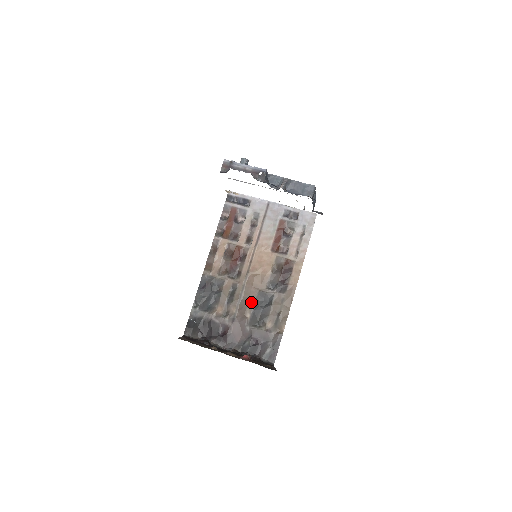
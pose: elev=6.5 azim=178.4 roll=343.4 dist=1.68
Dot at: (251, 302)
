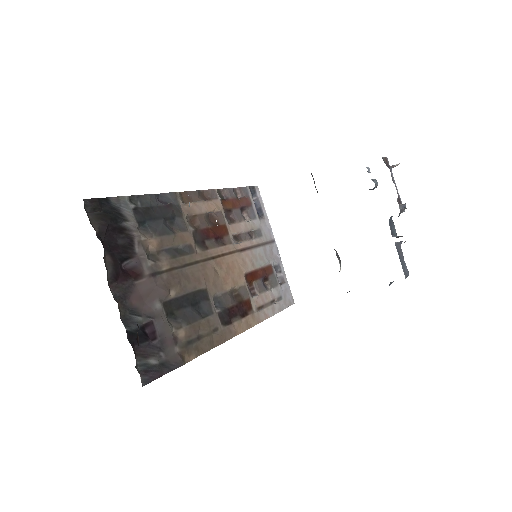
Dot at: (189, 286)
